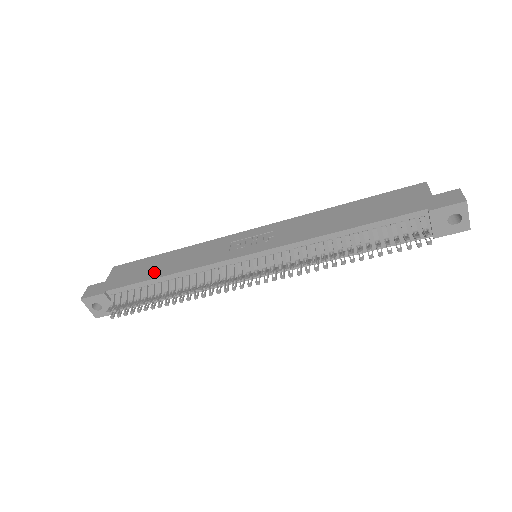
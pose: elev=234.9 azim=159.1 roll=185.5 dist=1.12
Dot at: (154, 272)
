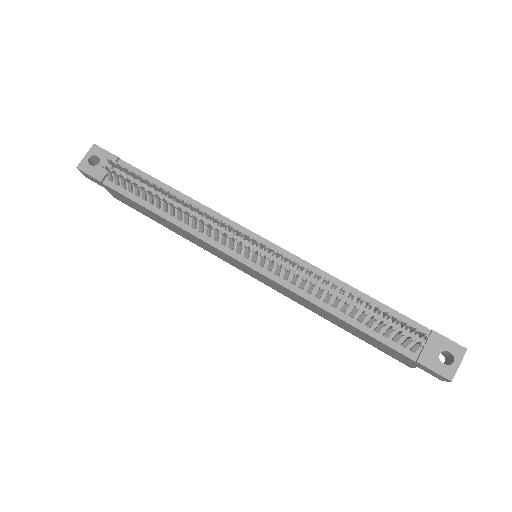
Dot at: occluded
